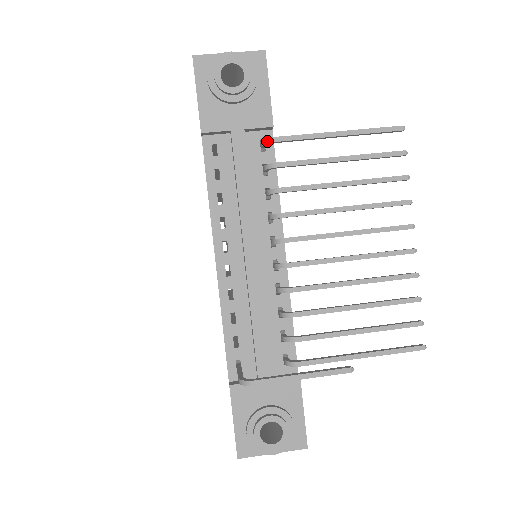
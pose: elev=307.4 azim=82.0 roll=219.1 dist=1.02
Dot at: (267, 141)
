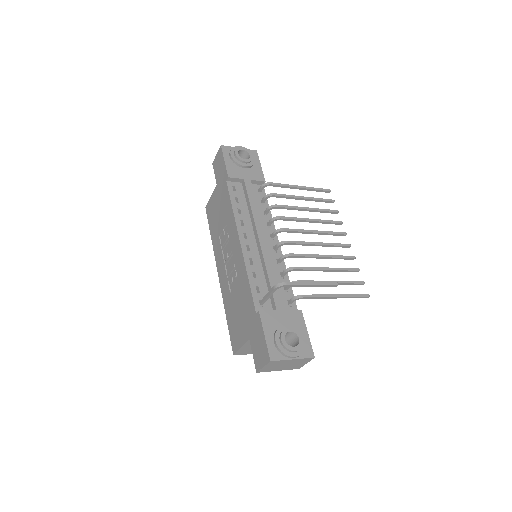
Dot at: (265, 184)
